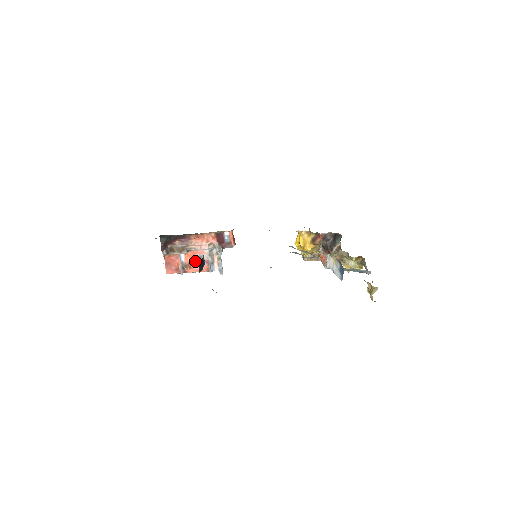
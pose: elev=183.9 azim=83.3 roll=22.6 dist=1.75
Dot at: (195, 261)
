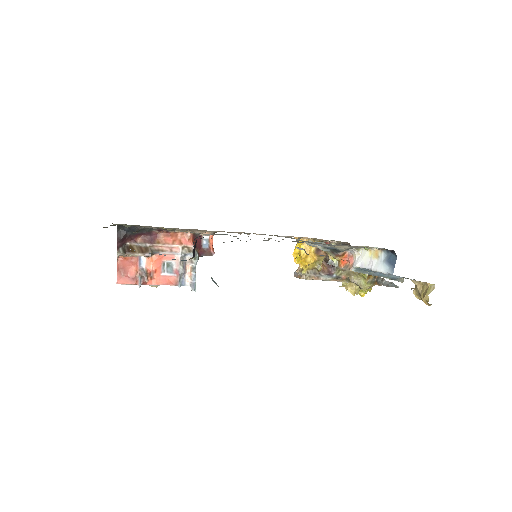
Dot at: (160, 269)
